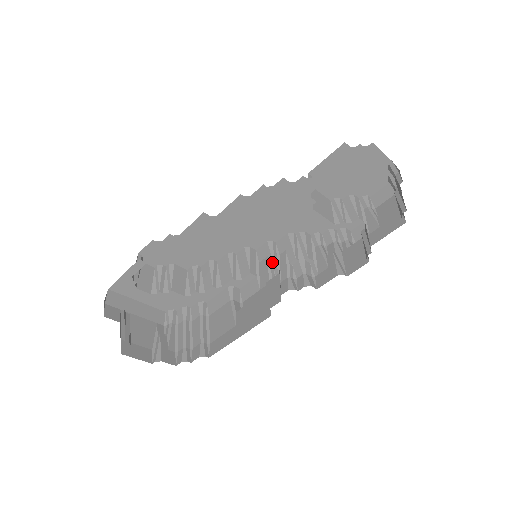
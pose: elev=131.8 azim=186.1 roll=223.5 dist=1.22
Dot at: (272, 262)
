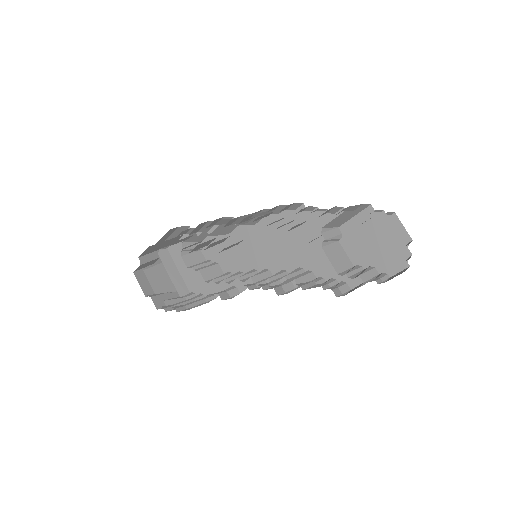
Dot at: (270, 277)
